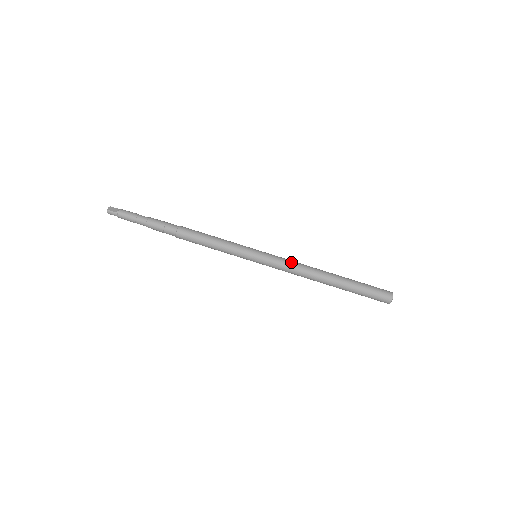
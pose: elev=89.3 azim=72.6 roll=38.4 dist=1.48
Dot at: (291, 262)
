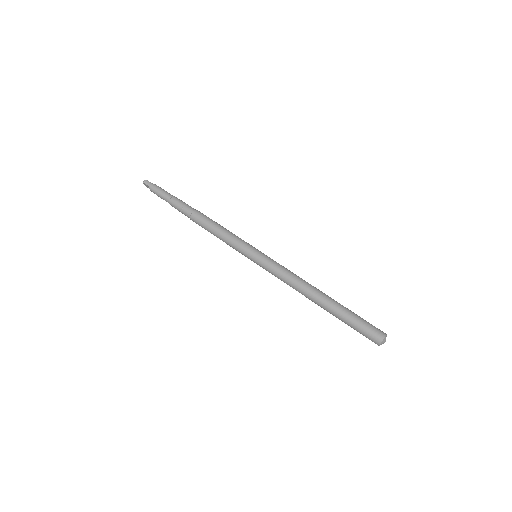
Dot at: (289, 270)
